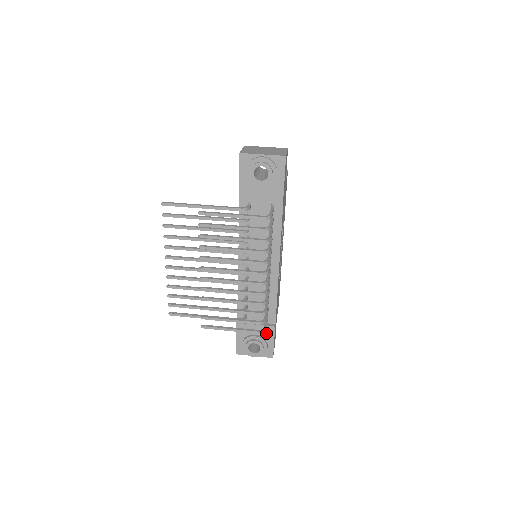
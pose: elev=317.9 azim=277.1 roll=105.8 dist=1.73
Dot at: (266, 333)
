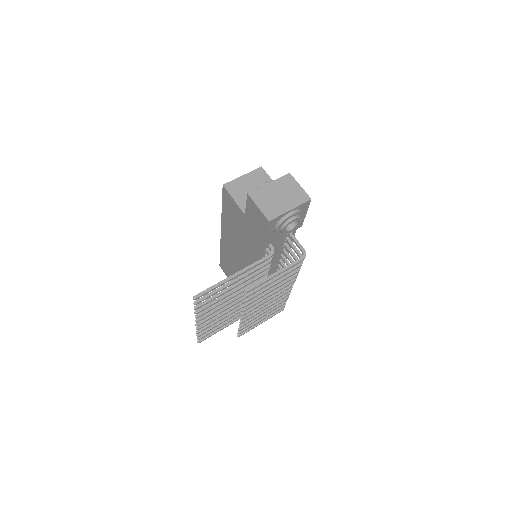
Dot at: occluded
